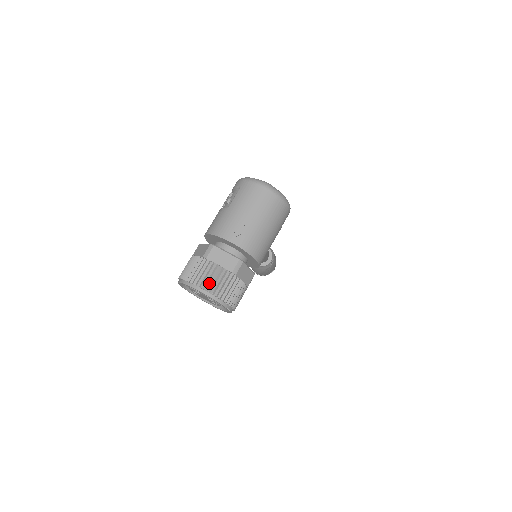
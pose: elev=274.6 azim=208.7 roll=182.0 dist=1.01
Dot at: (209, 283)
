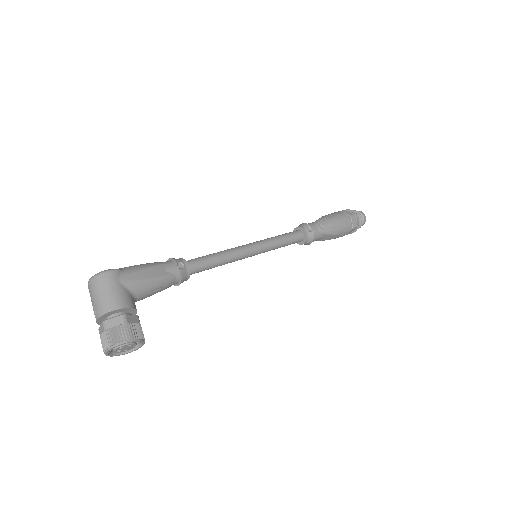
Dot at: (104, 346)
